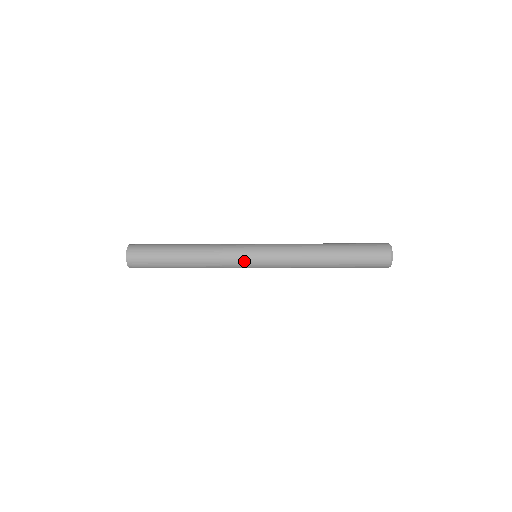
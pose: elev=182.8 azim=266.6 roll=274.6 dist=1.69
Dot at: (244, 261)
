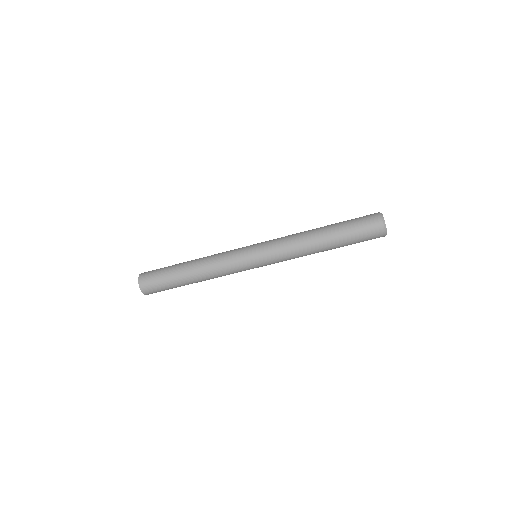
Dot at: (242, 248)
